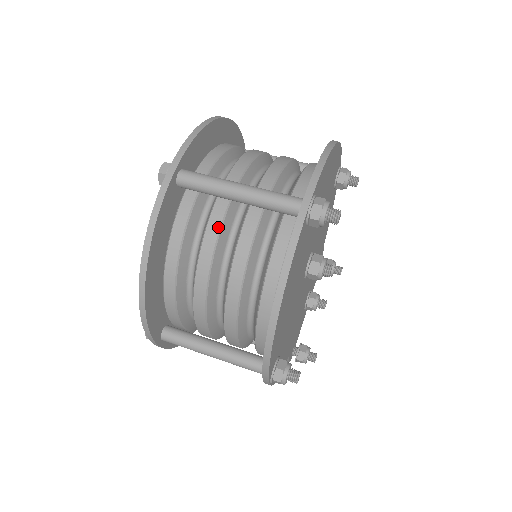
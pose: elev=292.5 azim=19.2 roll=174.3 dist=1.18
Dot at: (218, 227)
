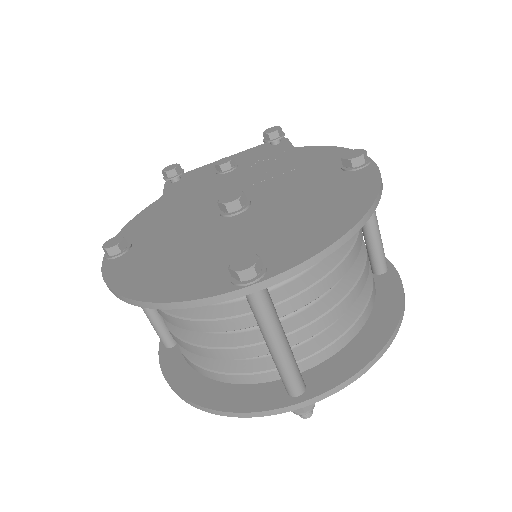
Dot at: (232, 329)
